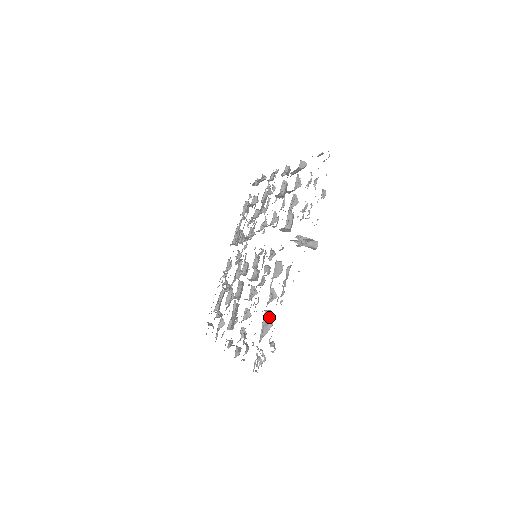
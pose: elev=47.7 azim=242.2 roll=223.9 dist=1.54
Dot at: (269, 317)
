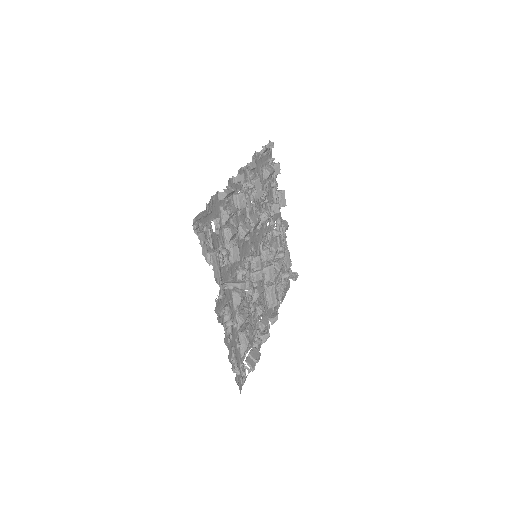
Dot at: (244, 337)
